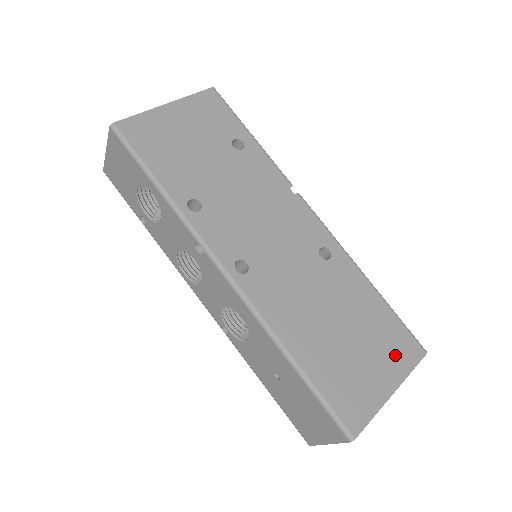
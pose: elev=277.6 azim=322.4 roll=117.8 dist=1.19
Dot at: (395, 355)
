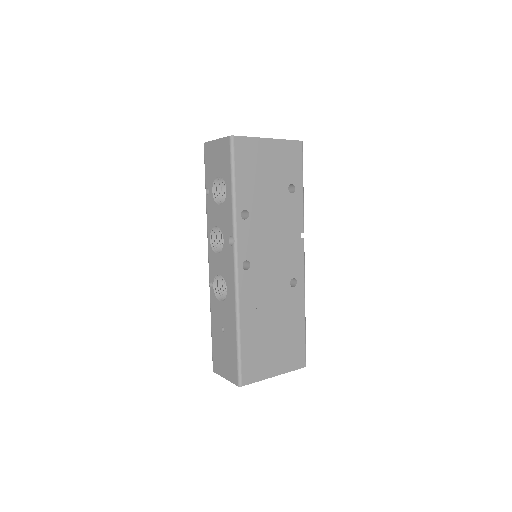
Dot at: (290, 358)
